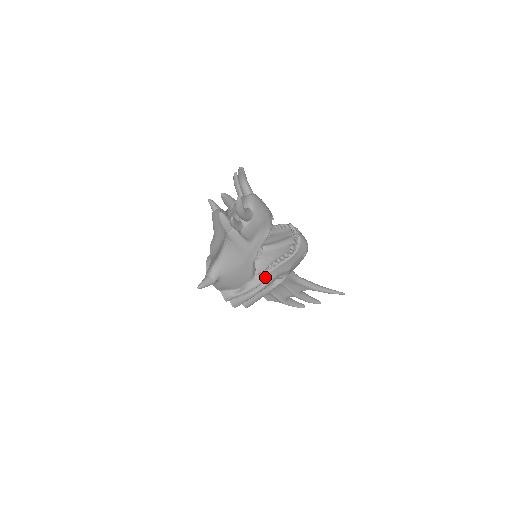
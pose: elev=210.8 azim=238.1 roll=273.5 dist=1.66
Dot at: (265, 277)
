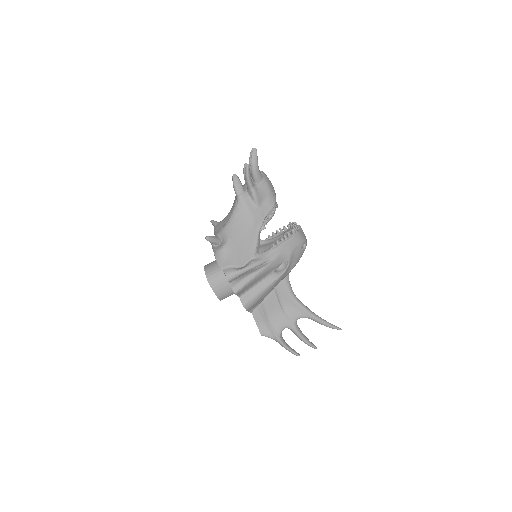
Dot at: (269, 255)
